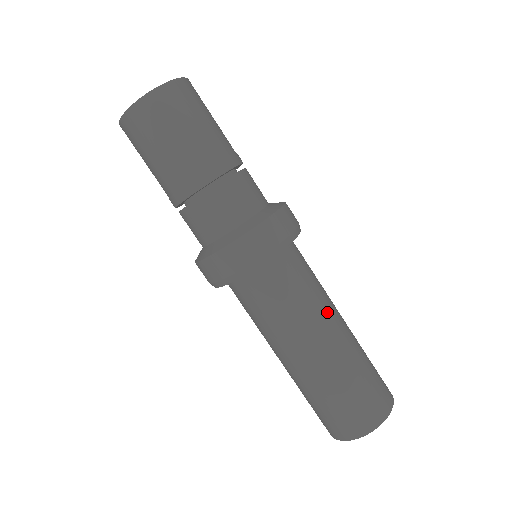
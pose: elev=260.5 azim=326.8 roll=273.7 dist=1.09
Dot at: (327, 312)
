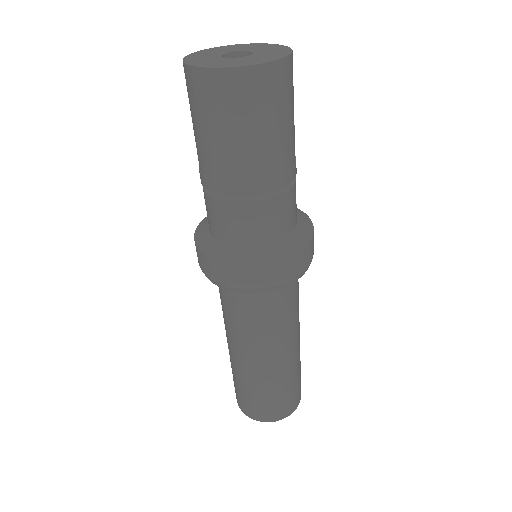
Dot at: (271, 345)
